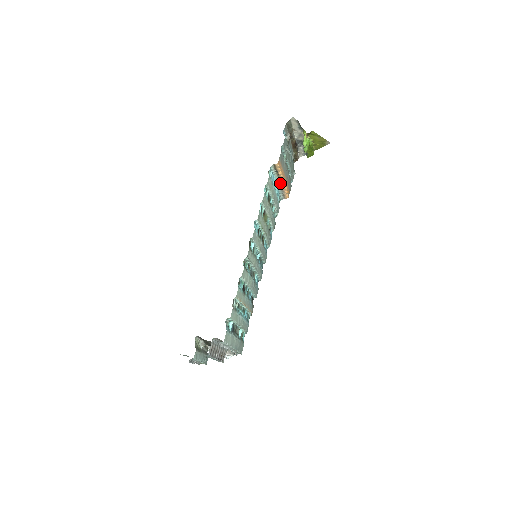
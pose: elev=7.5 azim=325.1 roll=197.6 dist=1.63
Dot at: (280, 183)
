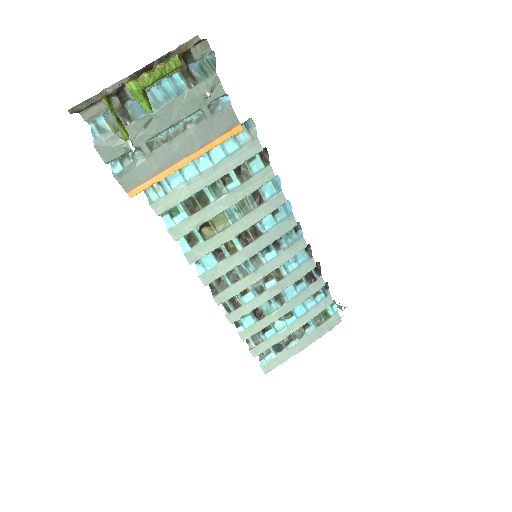
Dot at: occluded
